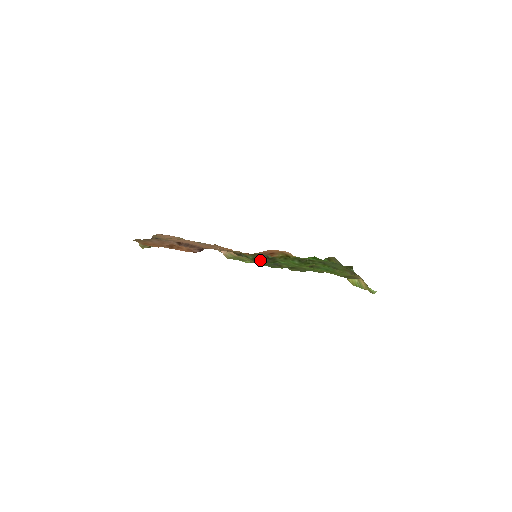
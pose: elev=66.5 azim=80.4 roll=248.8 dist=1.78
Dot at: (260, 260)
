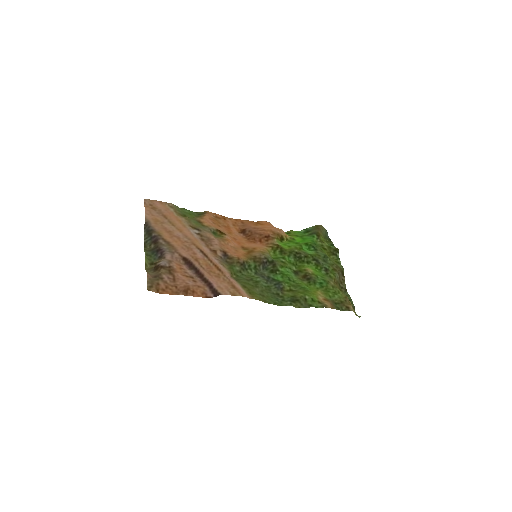
Dot at: (261, 267)
